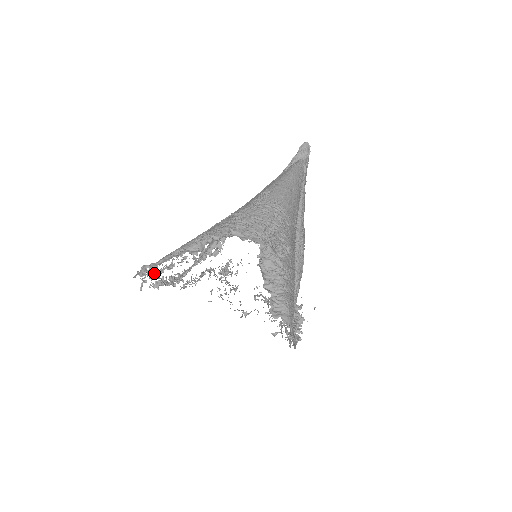
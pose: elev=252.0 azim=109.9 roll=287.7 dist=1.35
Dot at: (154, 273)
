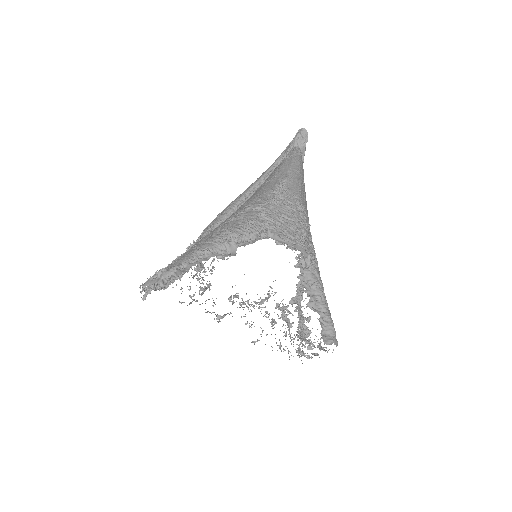
Dot at: occluded
